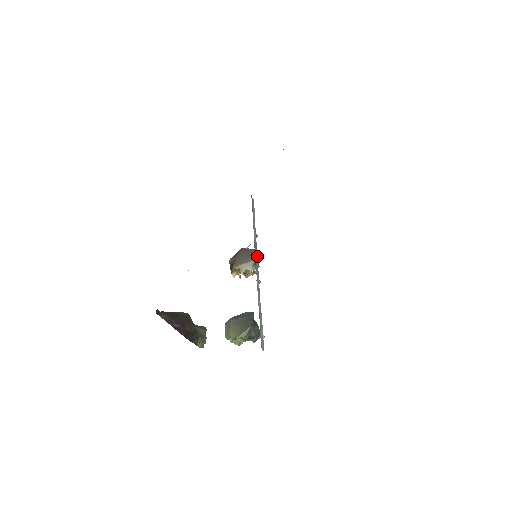
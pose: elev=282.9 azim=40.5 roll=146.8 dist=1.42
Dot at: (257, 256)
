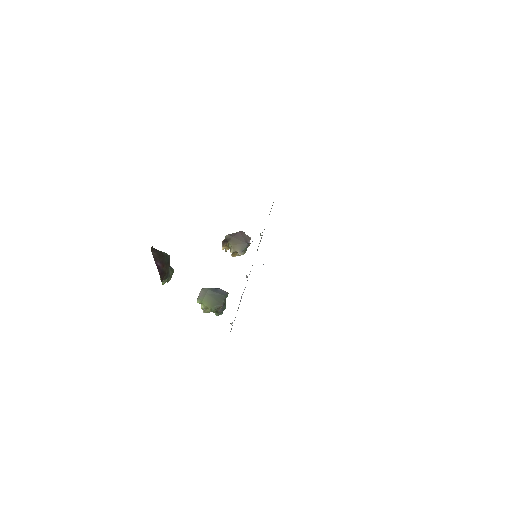
Dot at: (249, 244)
